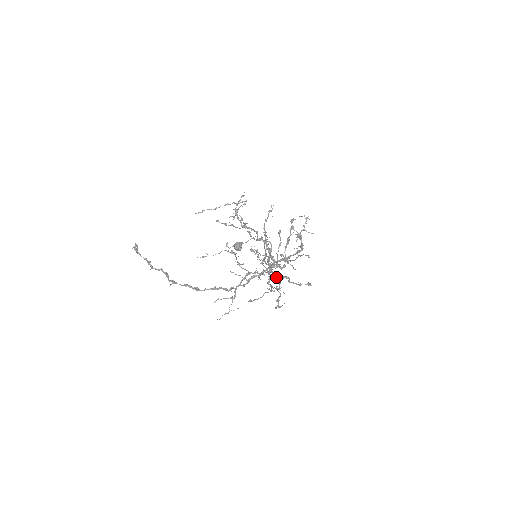
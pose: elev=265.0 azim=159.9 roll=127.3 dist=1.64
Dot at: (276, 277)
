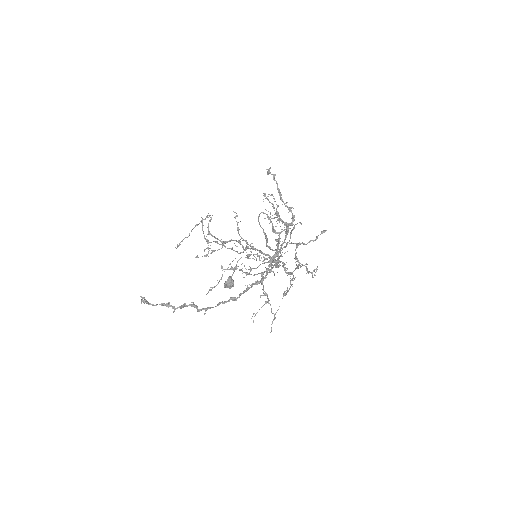
Dot at: occluded
